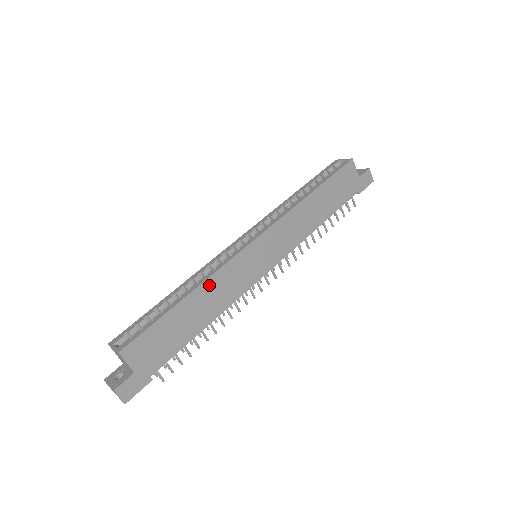
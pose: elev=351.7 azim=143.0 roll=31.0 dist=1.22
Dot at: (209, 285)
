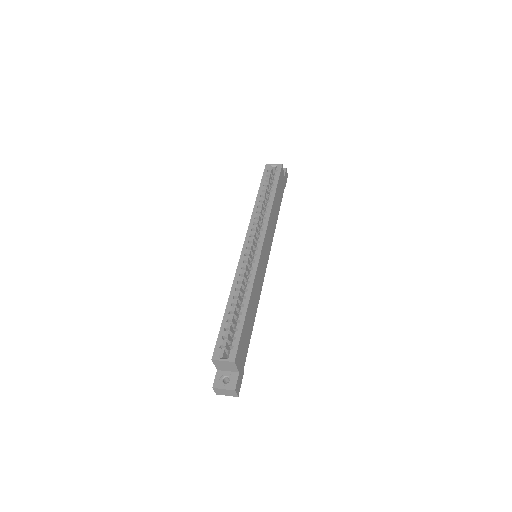
Dot at: (253, 290)
